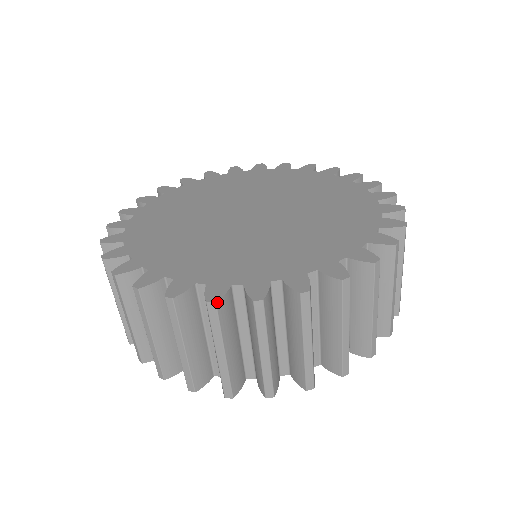
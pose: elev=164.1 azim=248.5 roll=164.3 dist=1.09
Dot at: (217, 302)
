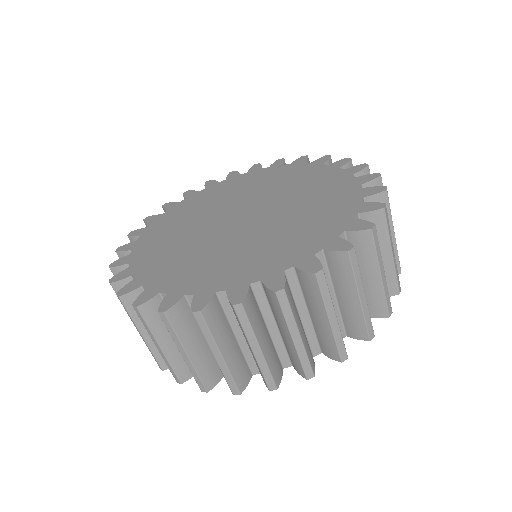
Dot at: (138, 306)
